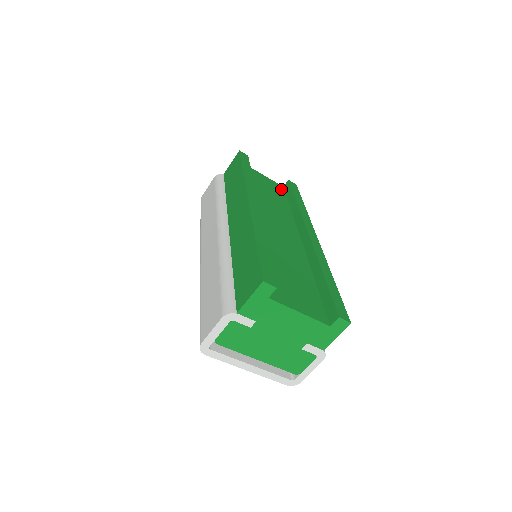
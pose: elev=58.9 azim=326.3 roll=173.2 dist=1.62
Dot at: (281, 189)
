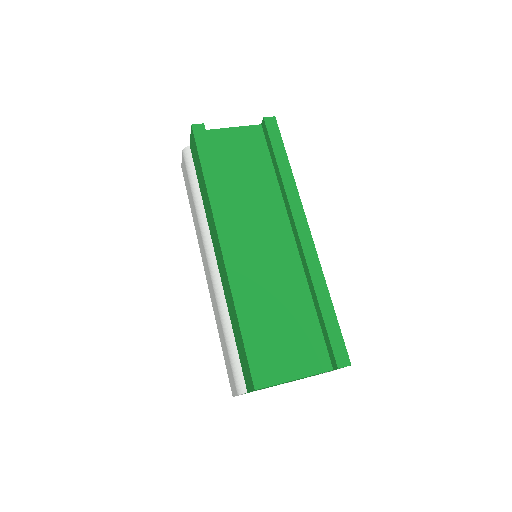
Dot at: (259, 136)
